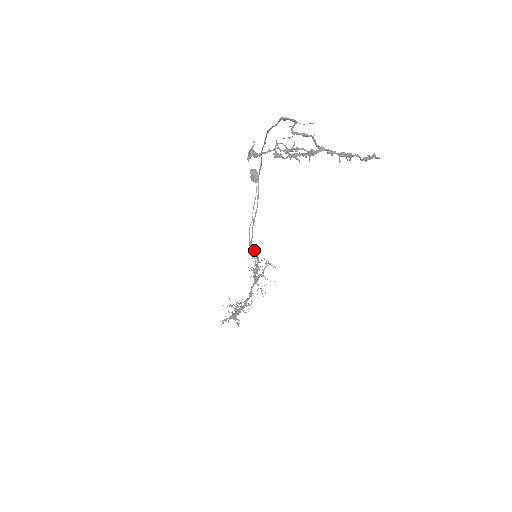
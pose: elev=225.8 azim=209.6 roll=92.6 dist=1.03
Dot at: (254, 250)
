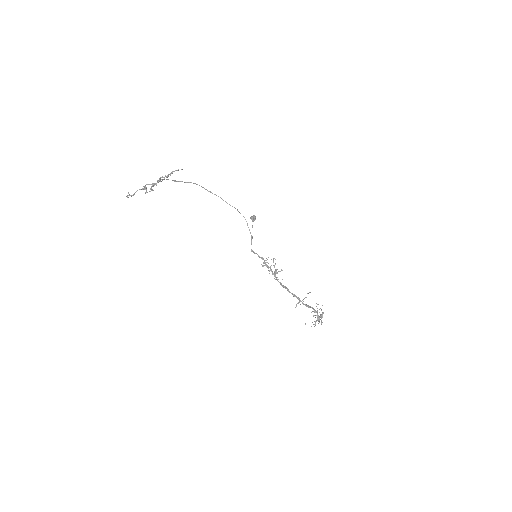
Dot at: occluded
